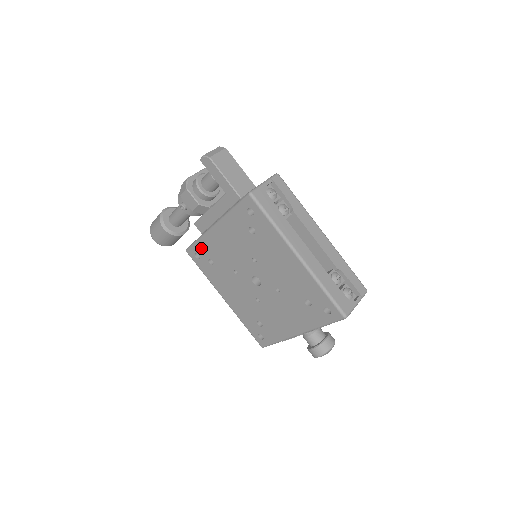
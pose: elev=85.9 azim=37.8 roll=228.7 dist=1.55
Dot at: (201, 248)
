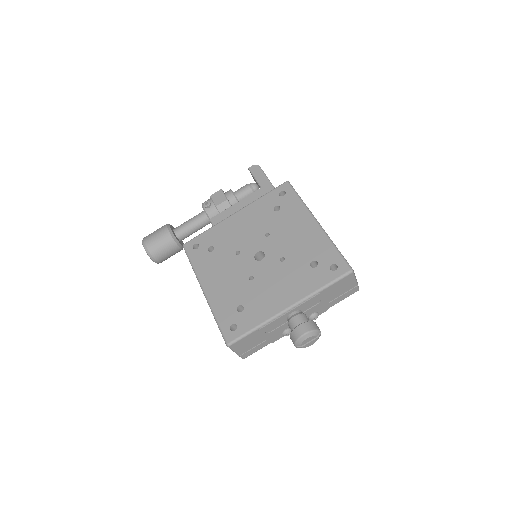
Dot at: (206, 237)
